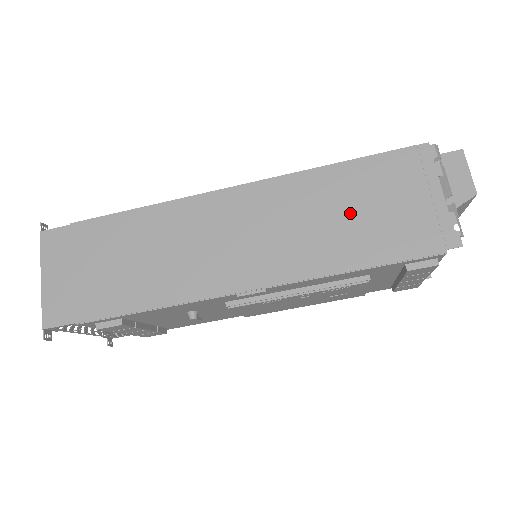
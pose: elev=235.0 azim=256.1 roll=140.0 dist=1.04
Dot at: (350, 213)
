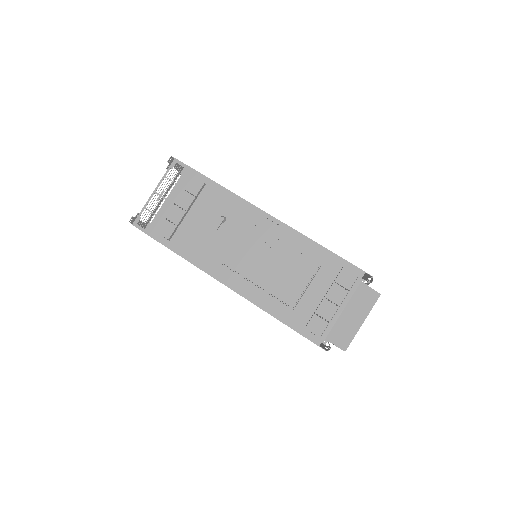
Dot at: occluded
